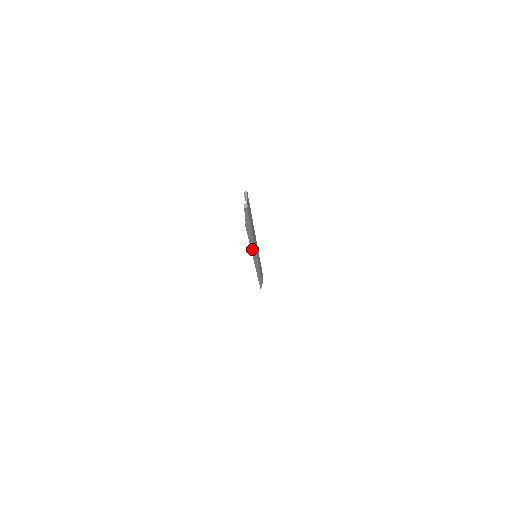
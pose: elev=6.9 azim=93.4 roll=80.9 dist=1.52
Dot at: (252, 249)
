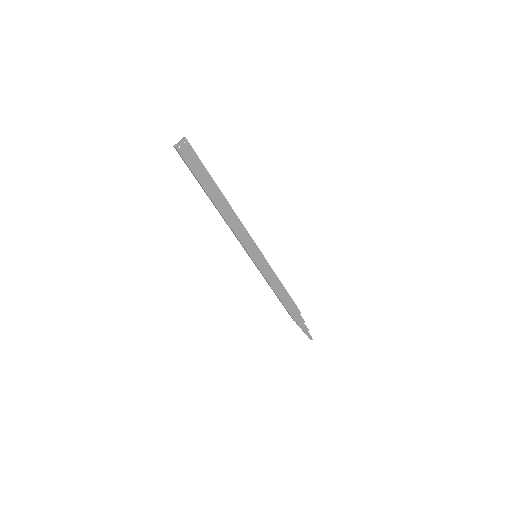
Dot at: (234, 232)
